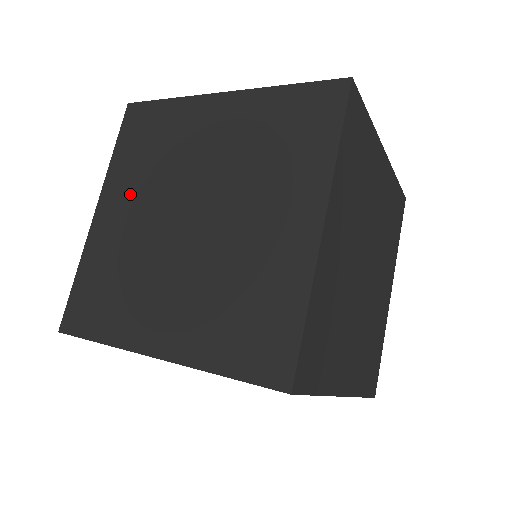
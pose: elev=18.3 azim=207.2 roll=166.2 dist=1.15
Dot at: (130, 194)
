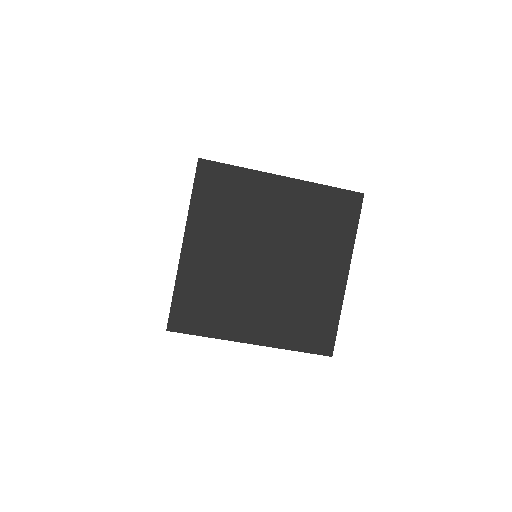
Dot at: occluded
